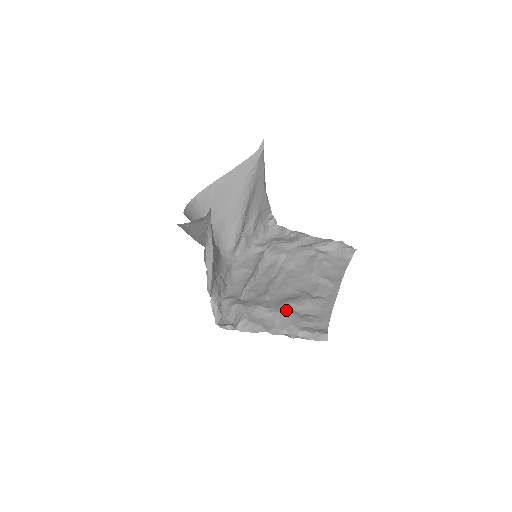
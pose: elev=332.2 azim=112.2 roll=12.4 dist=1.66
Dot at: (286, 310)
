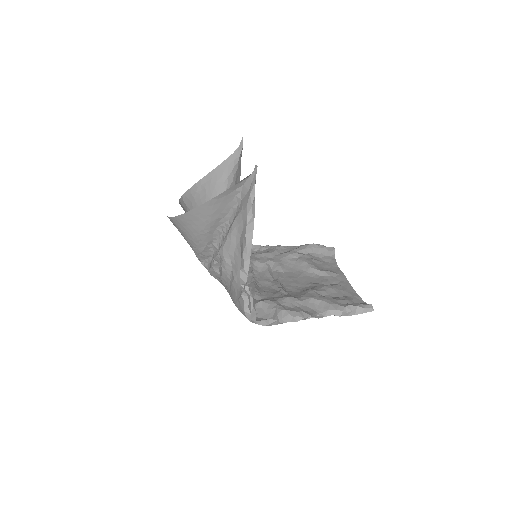
Dot at: (316, 295)
